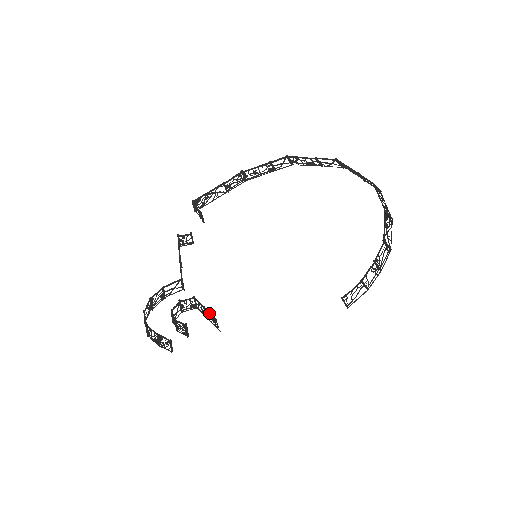
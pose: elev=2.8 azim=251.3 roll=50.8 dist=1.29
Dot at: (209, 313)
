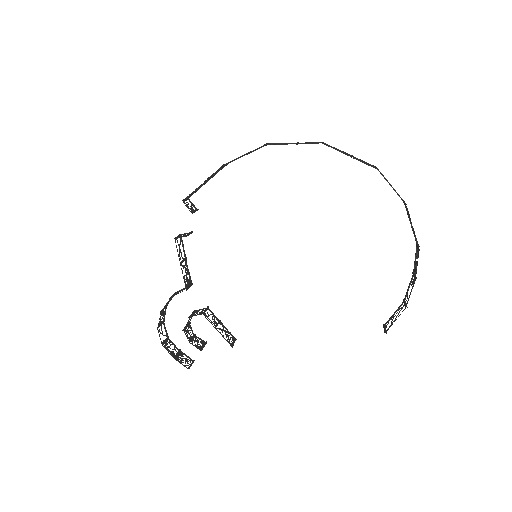
Dot at: (226, 329)
